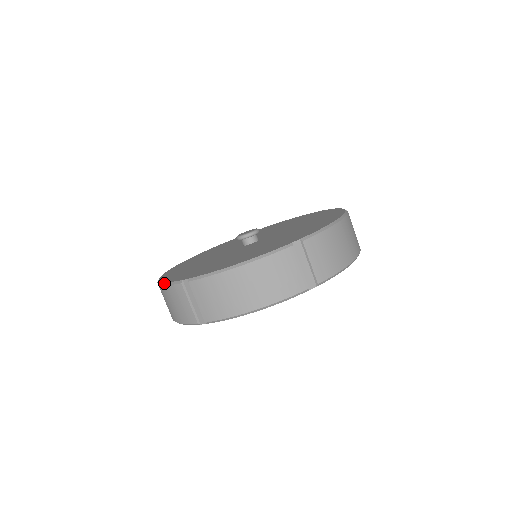
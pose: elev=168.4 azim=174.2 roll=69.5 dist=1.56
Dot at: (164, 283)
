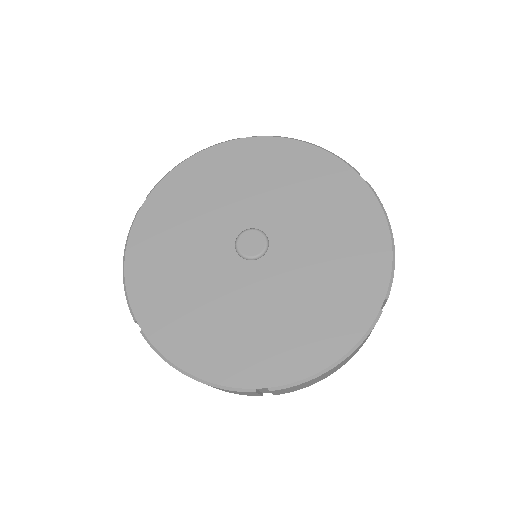
Dot at: (209, 384)
